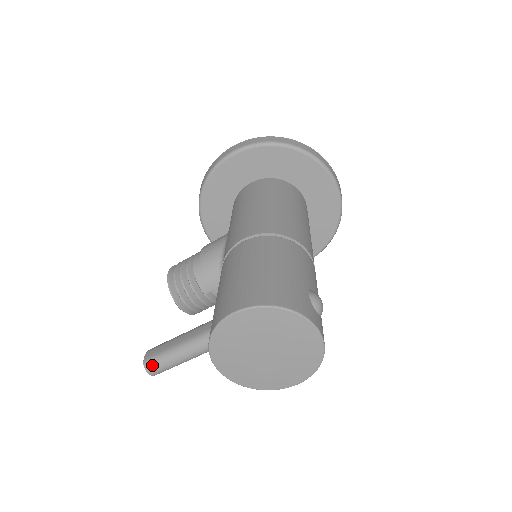
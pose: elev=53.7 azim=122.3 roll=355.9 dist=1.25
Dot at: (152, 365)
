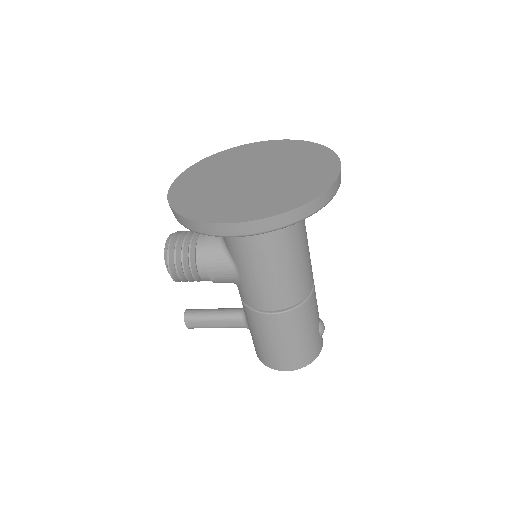
Dot at: occluded
